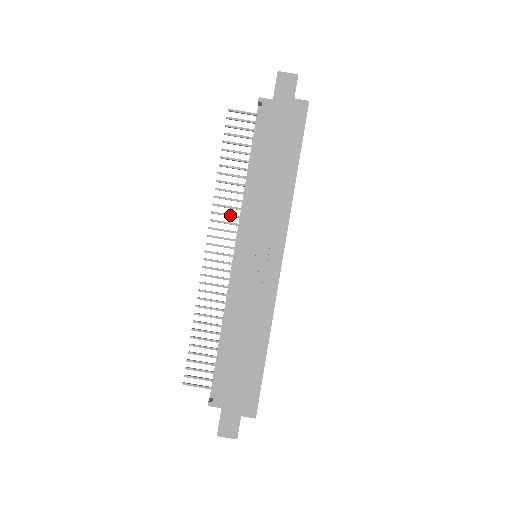
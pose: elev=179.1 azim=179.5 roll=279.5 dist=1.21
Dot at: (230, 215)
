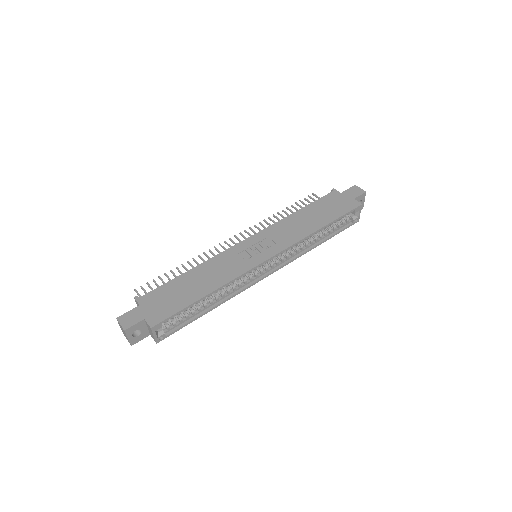
Dot at: occluded
